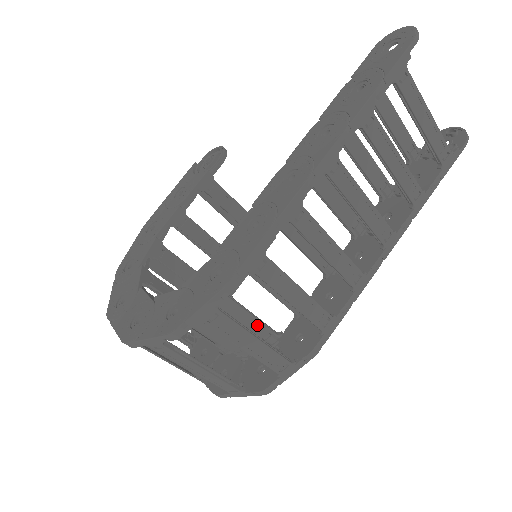
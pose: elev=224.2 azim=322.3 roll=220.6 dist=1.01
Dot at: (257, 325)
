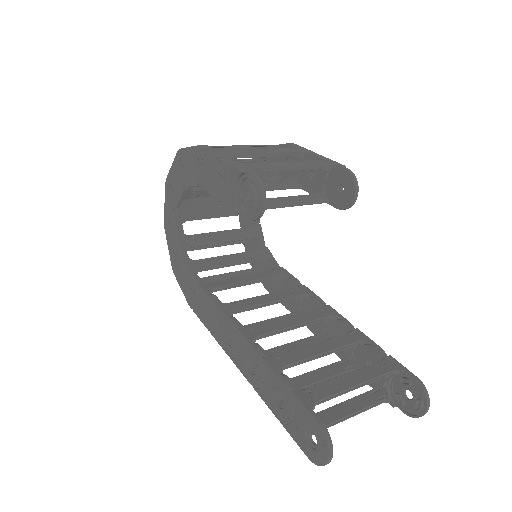
Dot at: (246, 261)
